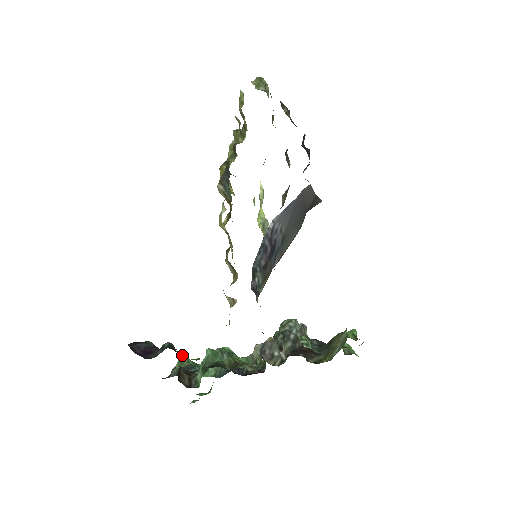
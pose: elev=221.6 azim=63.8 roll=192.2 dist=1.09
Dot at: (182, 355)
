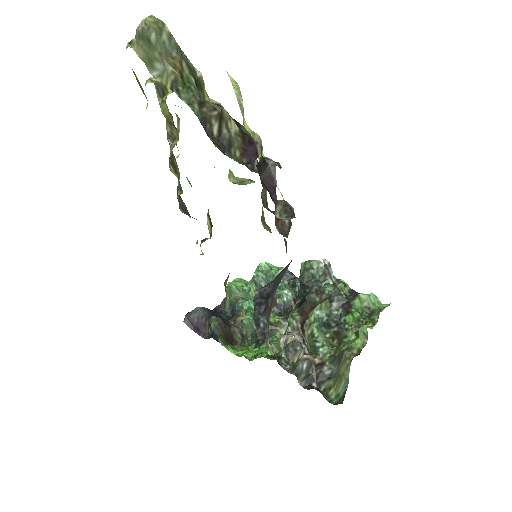
Dot at: (228, 286)
